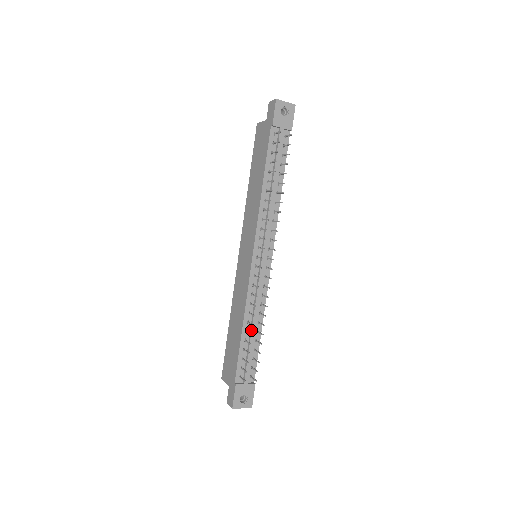
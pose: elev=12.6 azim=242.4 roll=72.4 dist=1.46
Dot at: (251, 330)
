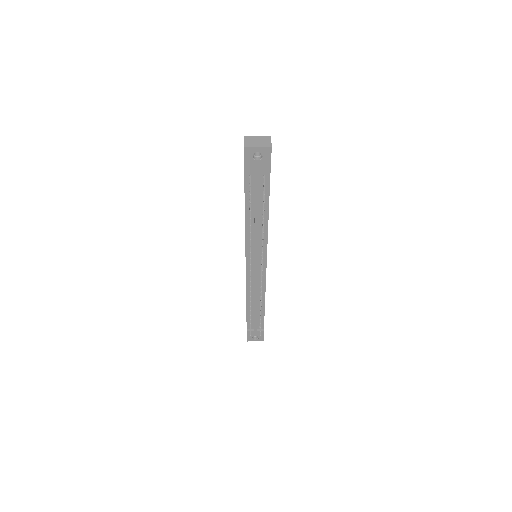
Dot at: (253, 307)
